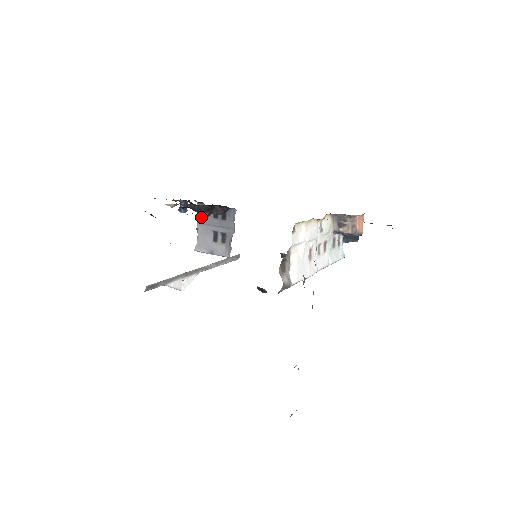
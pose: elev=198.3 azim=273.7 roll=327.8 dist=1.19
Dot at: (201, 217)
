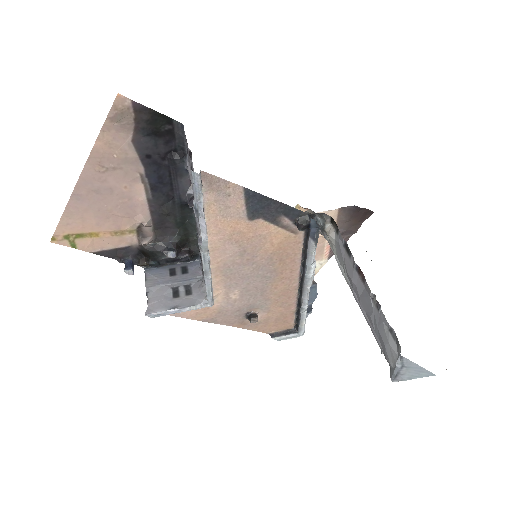
Dot at: (151, 280)
